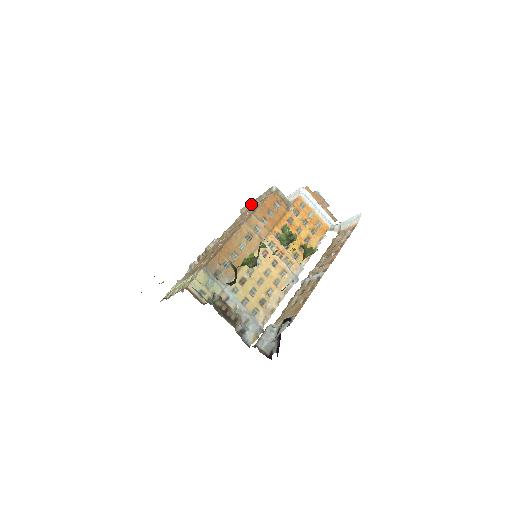
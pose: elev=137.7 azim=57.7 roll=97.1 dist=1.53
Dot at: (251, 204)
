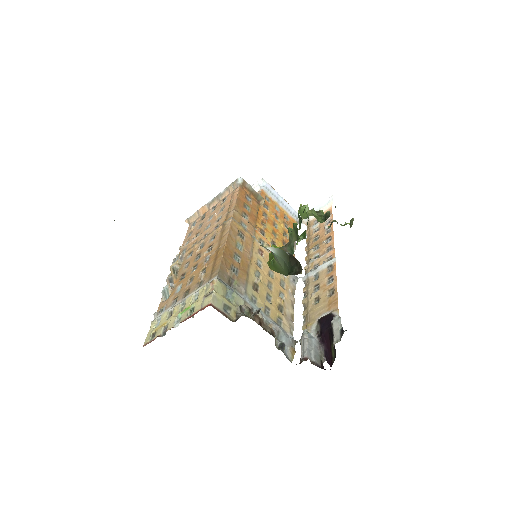
Dot at: (205, 208)
